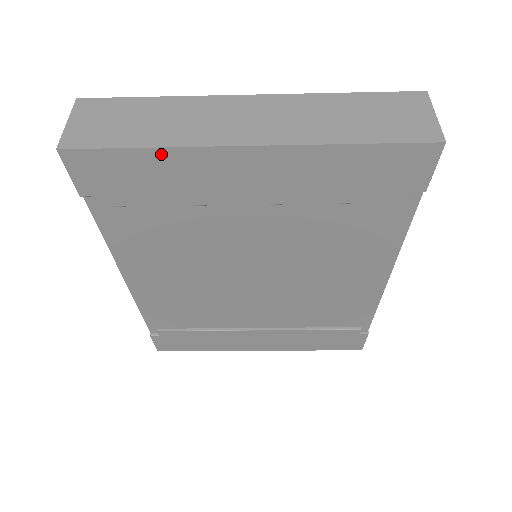
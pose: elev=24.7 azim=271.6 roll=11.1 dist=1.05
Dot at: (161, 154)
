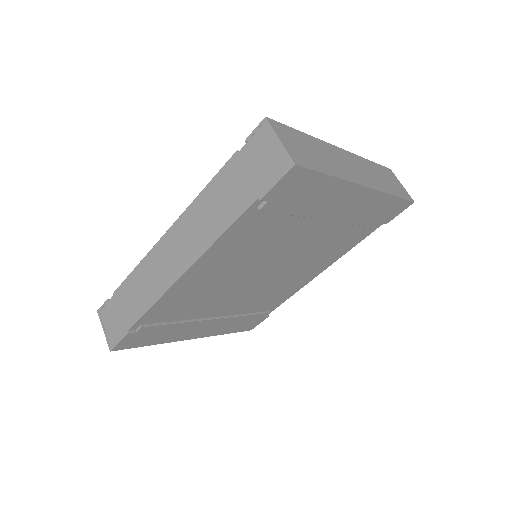
Dot at: (334, 182)
